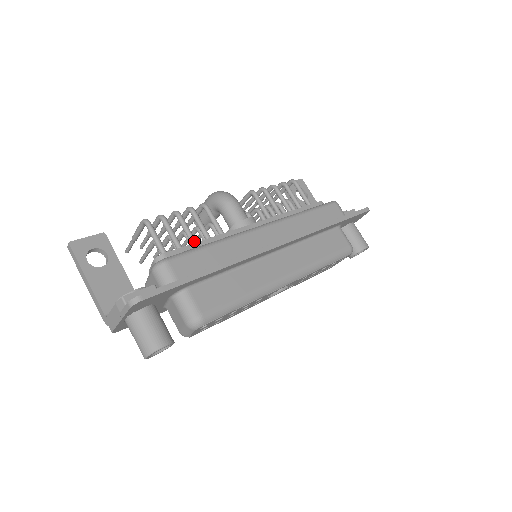
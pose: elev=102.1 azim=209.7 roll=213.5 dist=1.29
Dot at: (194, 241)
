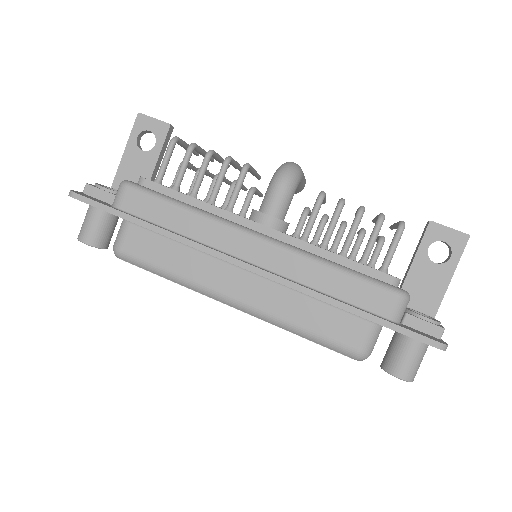
Dot at: (193, 190)
